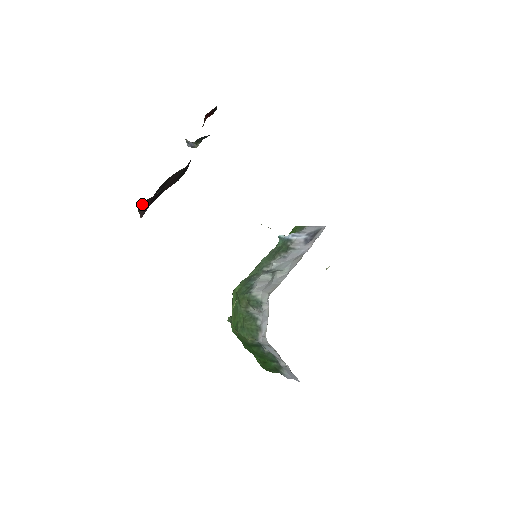
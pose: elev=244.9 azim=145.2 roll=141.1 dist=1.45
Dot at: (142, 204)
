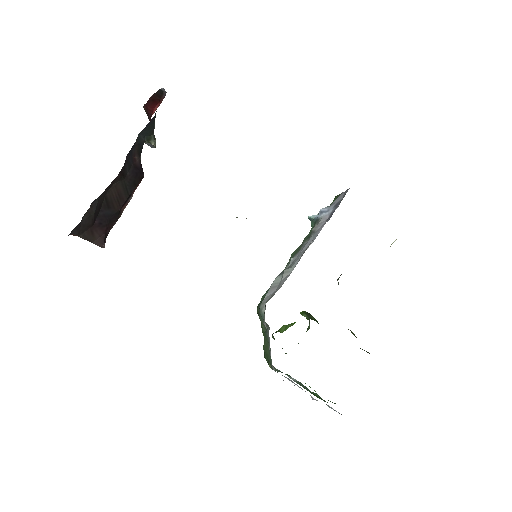
Dot at: (87, 234)
